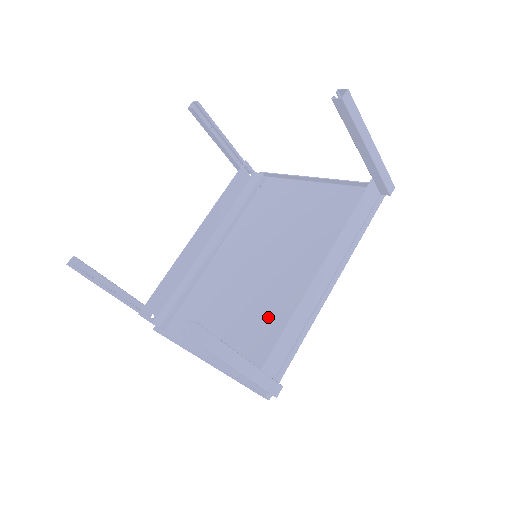
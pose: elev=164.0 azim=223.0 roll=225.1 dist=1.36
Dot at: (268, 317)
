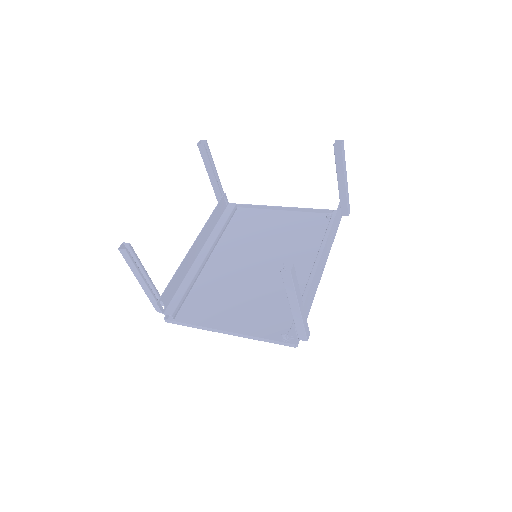
Dot at: (275, 297)
